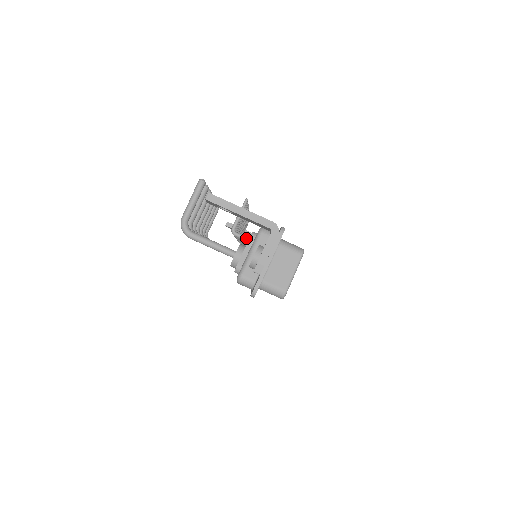
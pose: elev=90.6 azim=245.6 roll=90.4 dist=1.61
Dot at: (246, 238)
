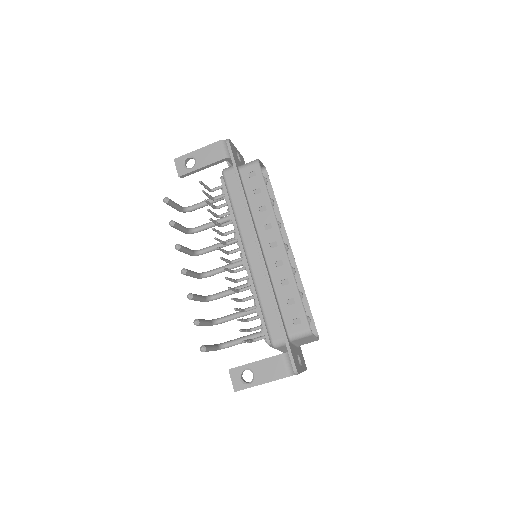
Dot at: occluded
